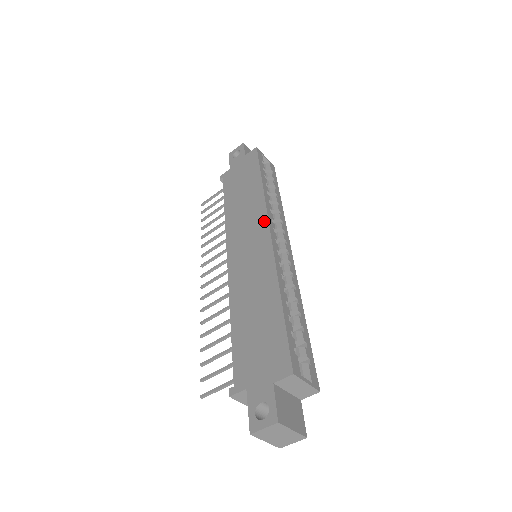
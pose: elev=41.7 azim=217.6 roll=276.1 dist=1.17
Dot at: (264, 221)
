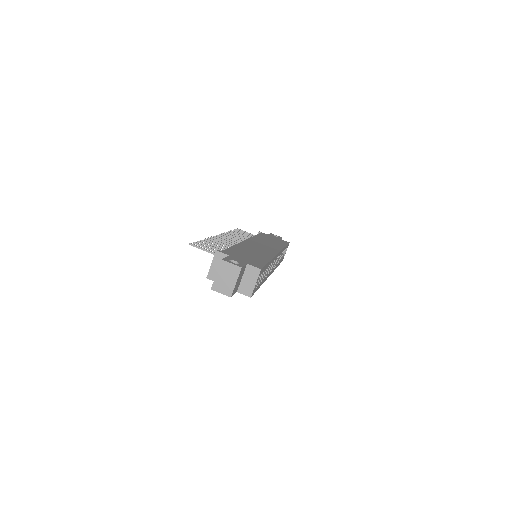
Dot at: (277, 250)
